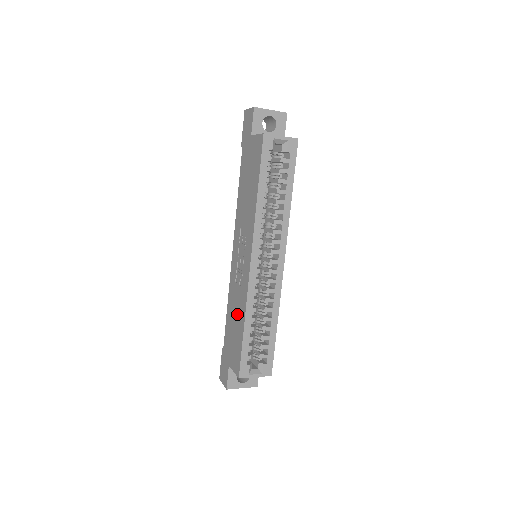
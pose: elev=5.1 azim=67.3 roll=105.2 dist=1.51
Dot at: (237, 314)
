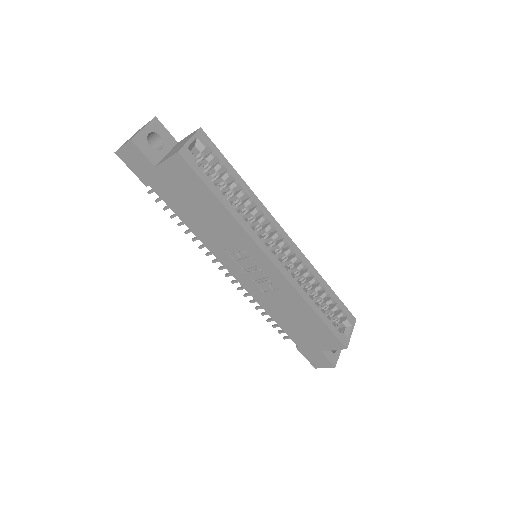
Dot at: (294, 311)
